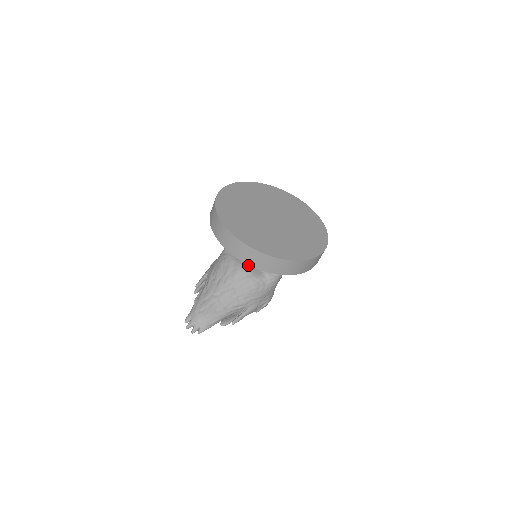
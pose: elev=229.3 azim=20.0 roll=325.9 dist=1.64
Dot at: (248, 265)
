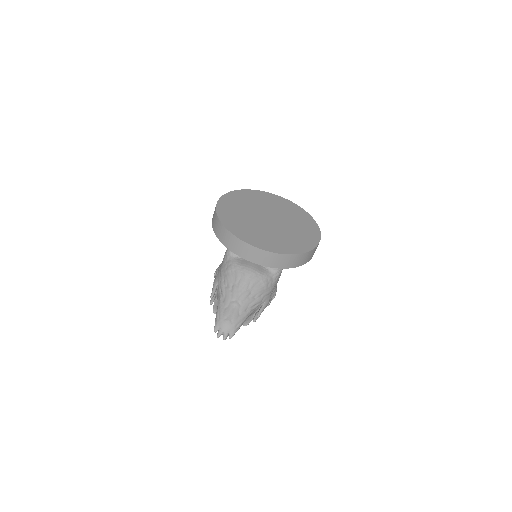
Dot at: (253, 266)
